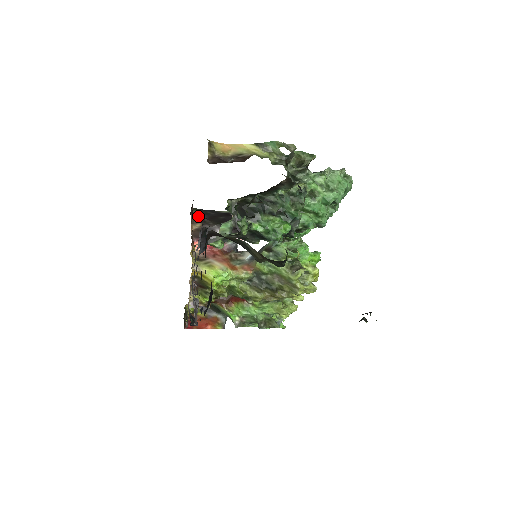
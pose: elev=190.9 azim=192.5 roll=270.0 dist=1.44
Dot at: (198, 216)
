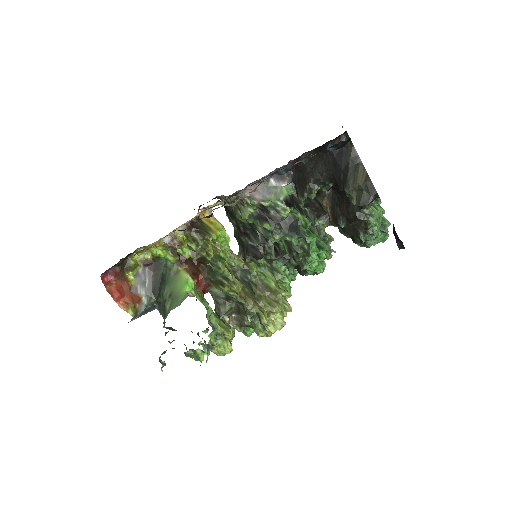
Dot at: occluded
